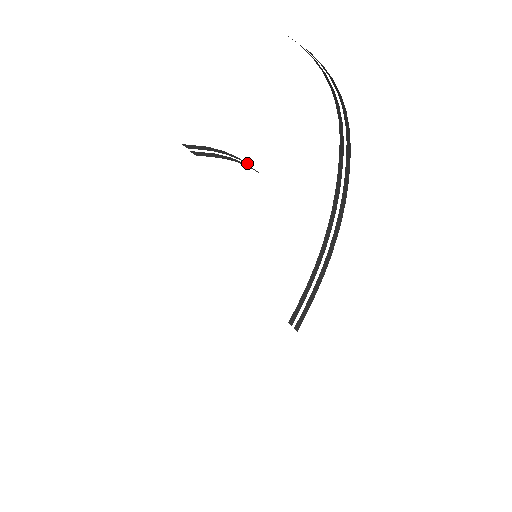
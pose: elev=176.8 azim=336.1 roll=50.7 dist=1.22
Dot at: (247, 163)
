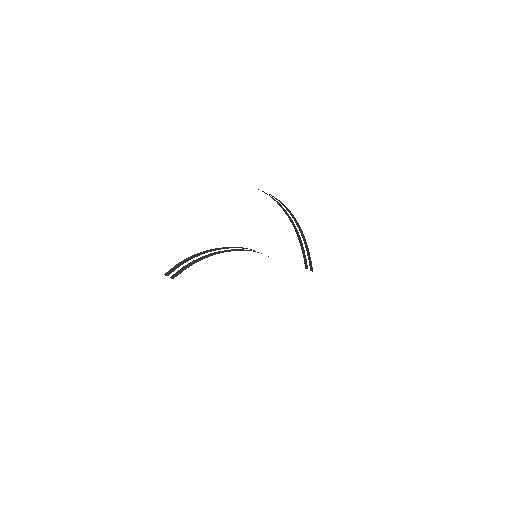
Dot at: (204, 251)
